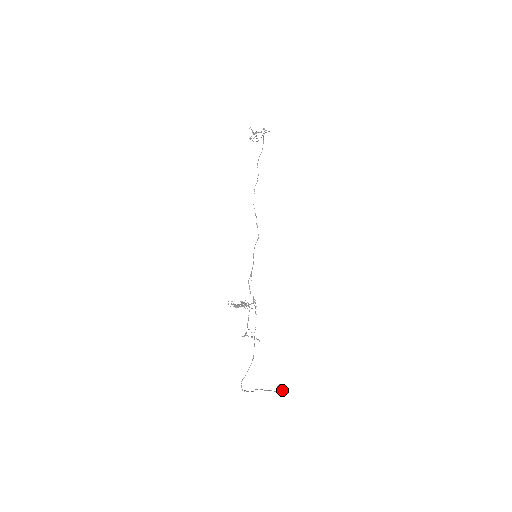
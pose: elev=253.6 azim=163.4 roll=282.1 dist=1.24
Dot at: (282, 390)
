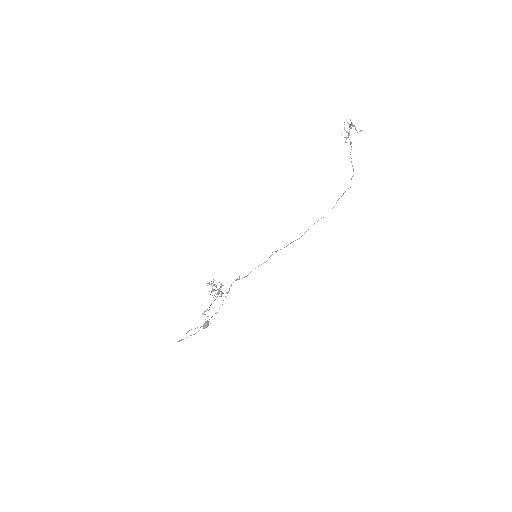
Dot at: (206, 327)
